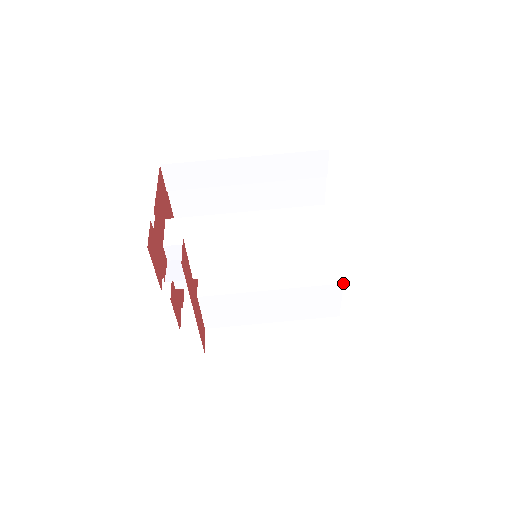
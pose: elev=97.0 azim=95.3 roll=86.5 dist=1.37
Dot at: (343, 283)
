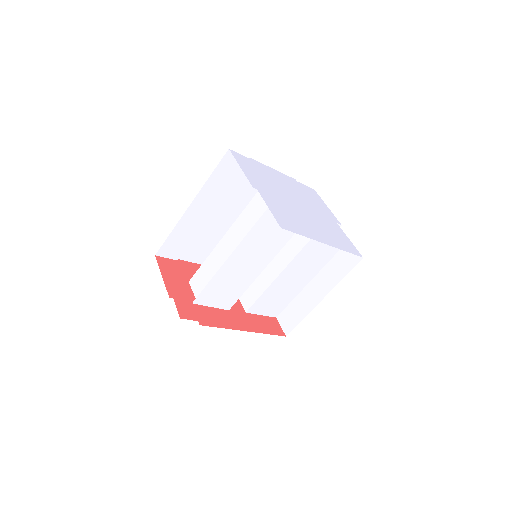
Dot at: (320, 228)
